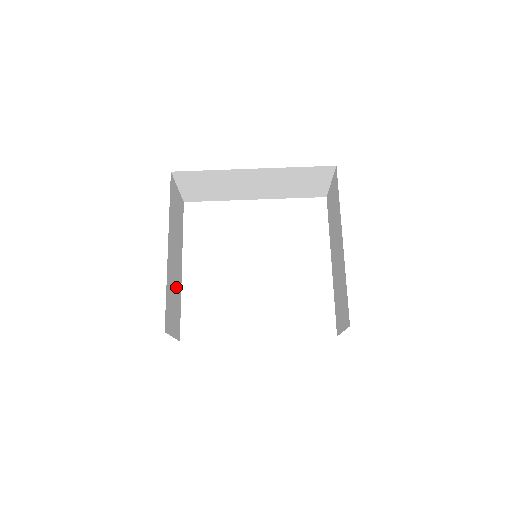
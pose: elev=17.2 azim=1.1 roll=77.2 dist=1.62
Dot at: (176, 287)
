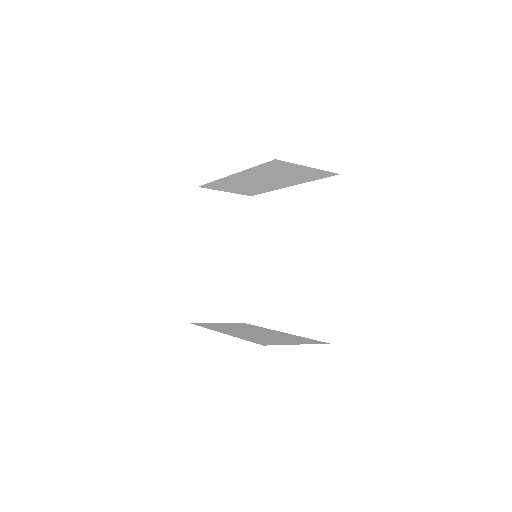
Dot at: (226, 280)
